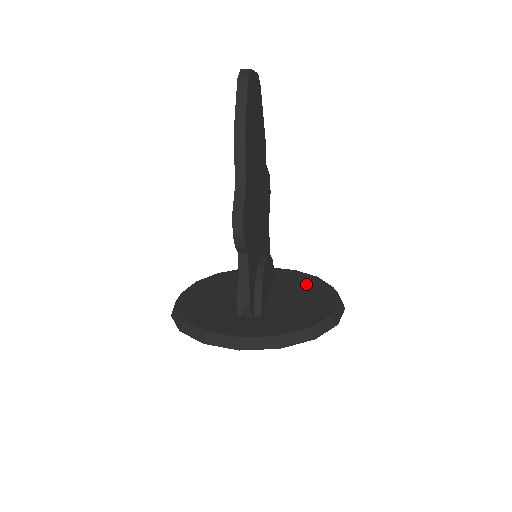
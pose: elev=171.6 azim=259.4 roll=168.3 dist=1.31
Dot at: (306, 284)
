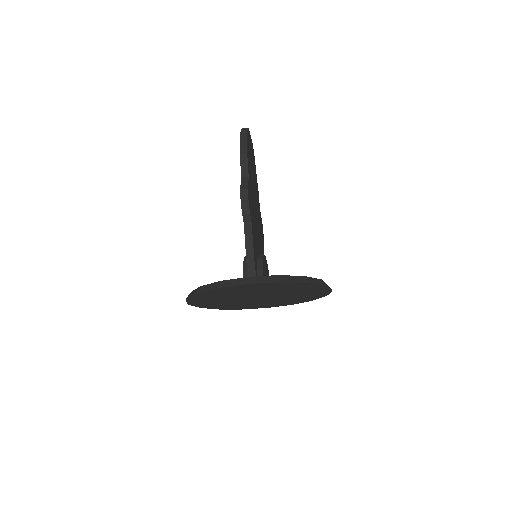
Dot at: occluded
